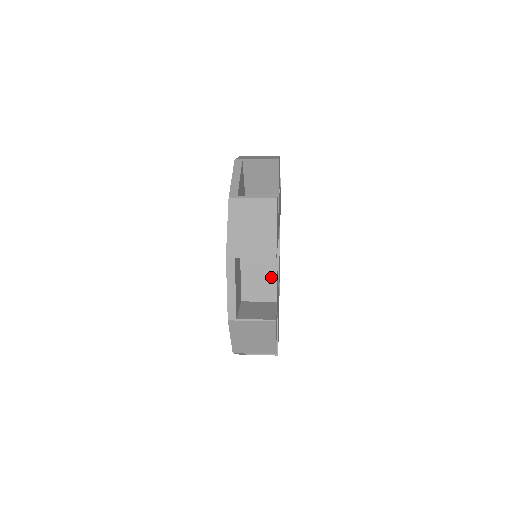
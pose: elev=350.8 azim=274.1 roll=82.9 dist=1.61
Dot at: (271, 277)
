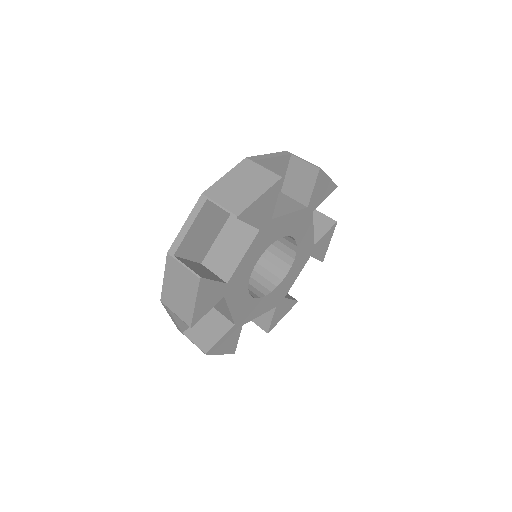
Dot at: (226, 309)
